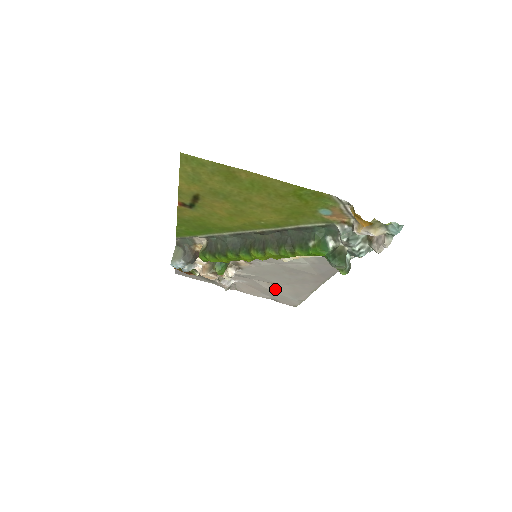
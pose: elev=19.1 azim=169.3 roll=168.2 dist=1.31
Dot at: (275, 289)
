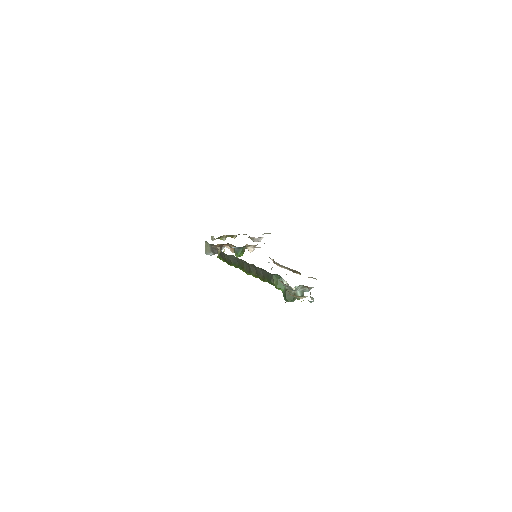
Dot at: occluded
